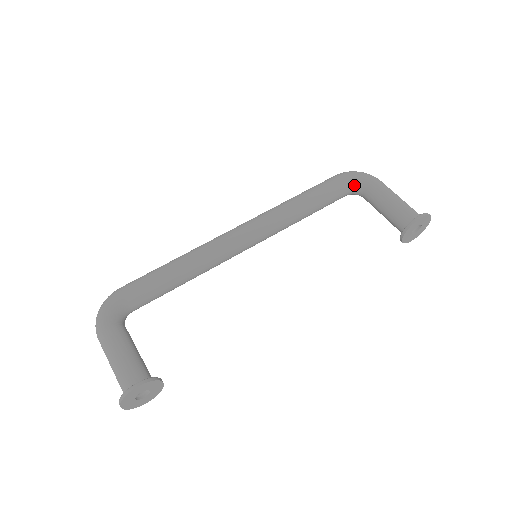
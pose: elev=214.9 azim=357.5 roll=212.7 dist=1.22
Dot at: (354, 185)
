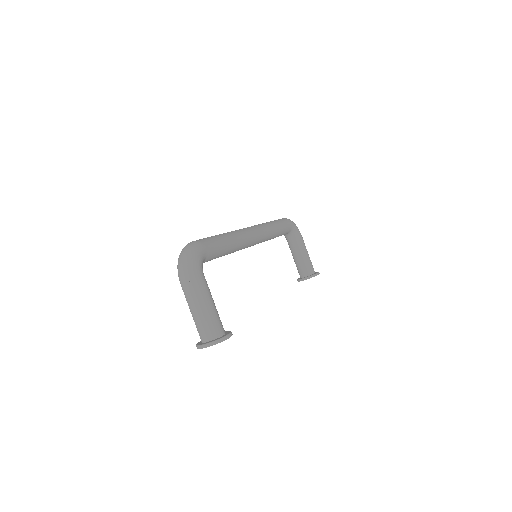
Dot at: (293, 232)
